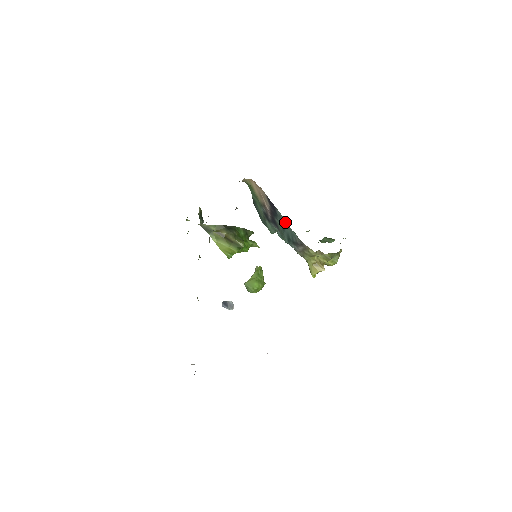
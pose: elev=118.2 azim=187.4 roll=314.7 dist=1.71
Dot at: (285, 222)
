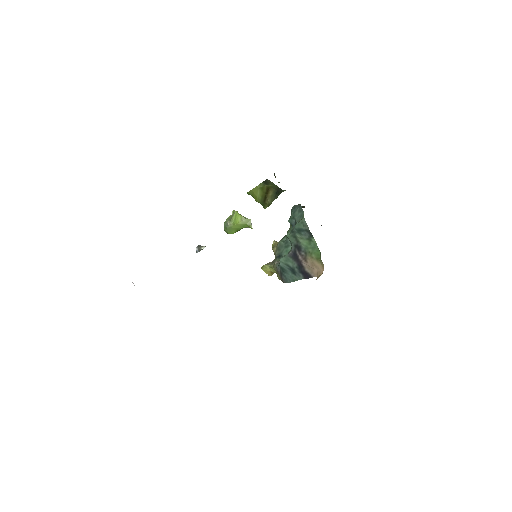
Dot at: (295, 279)
